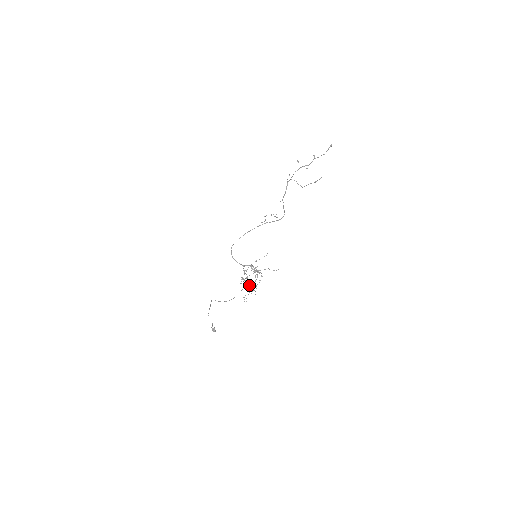
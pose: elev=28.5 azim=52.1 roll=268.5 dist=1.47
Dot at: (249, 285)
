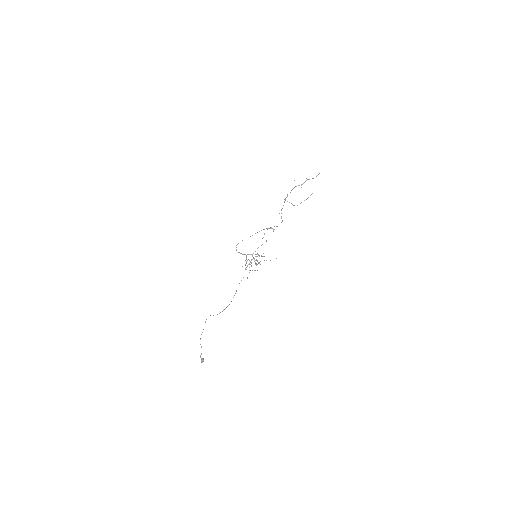
Dot at: (251, 265)
